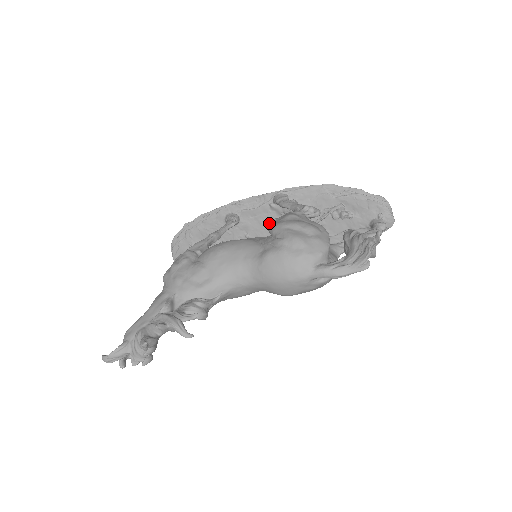
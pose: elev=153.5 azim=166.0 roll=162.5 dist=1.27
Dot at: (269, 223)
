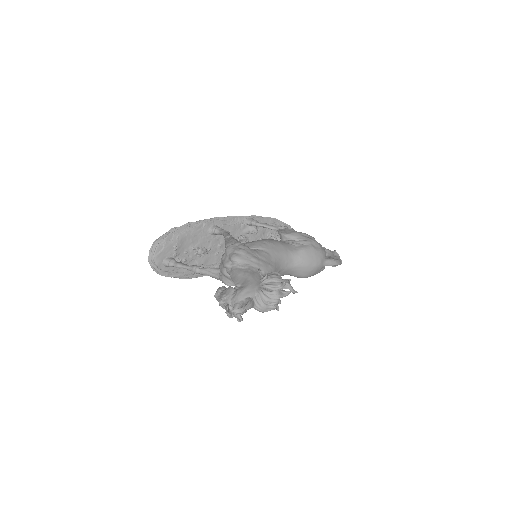
Dot at: (239, 237)
